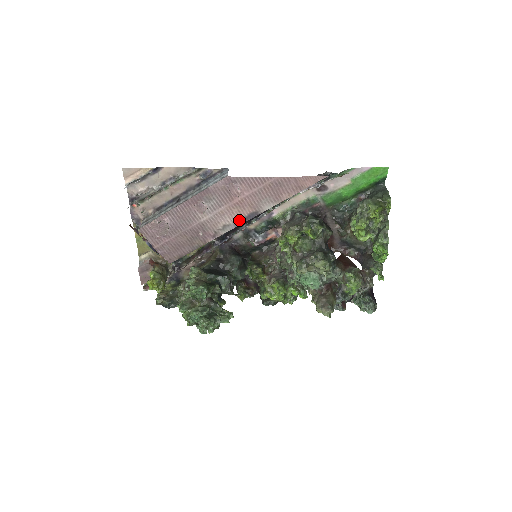
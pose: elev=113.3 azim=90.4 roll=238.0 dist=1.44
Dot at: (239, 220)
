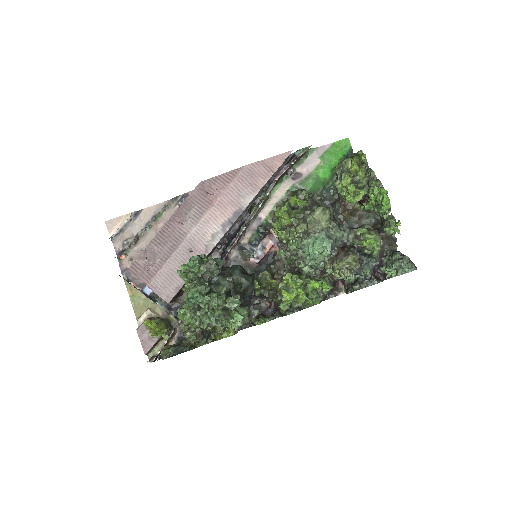
Dot at: (226, 224)
